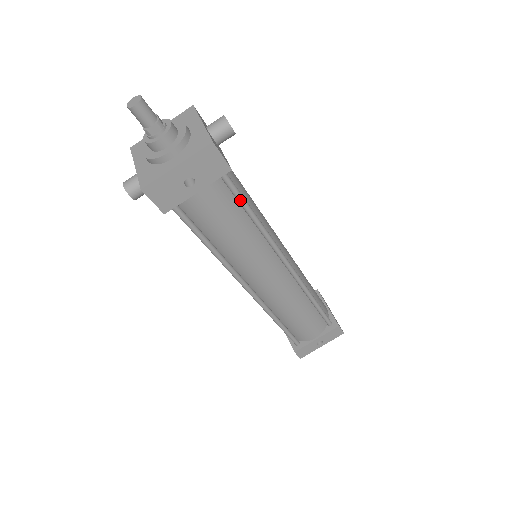
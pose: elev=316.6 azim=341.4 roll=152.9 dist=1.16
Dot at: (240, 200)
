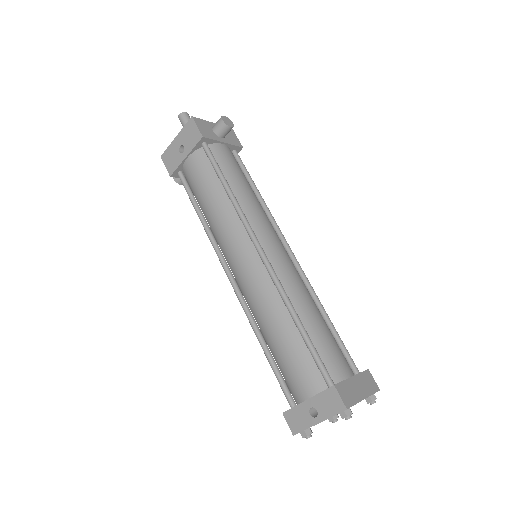
Dot at: (215, 168)
